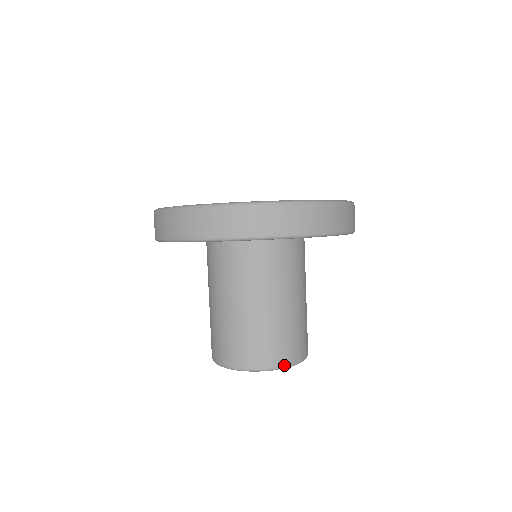
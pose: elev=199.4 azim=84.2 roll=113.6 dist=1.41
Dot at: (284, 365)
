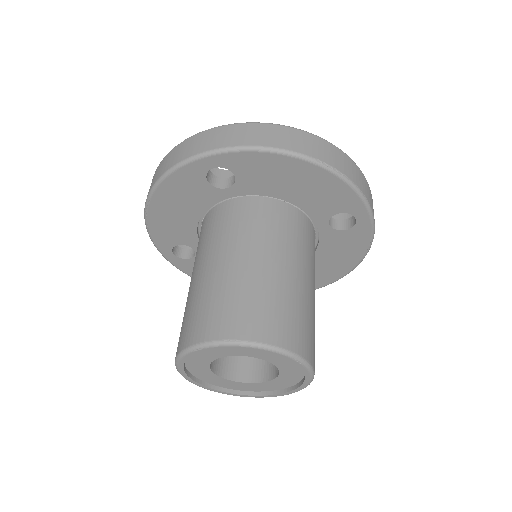
Dot at: (256, 340)
